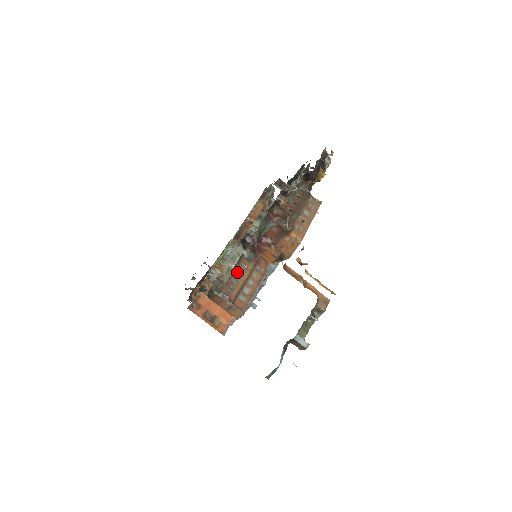
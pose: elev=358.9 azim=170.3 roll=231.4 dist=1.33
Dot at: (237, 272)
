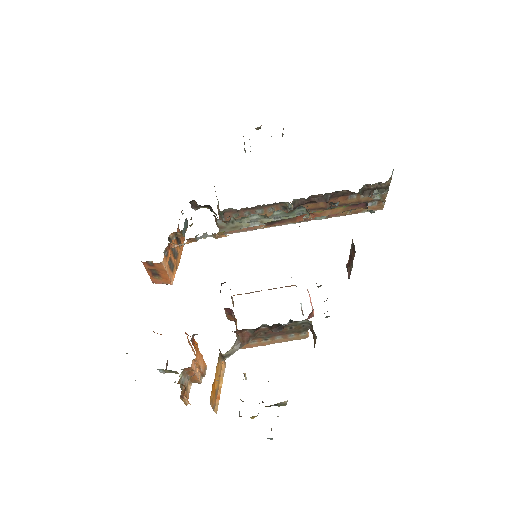
Dot at: (259, 209)
